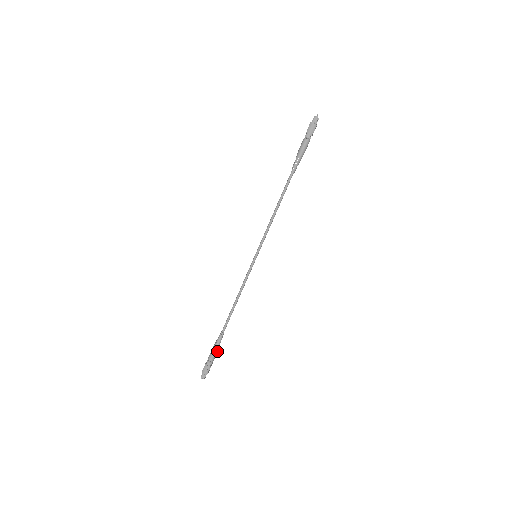
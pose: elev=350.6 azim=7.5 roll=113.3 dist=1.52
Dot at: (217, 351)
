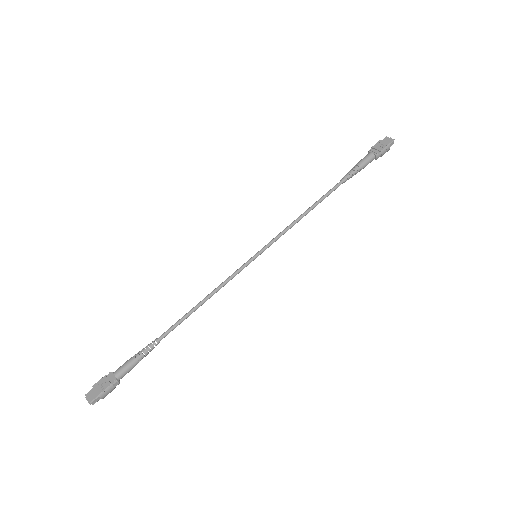
Dot at: (134, 365)
